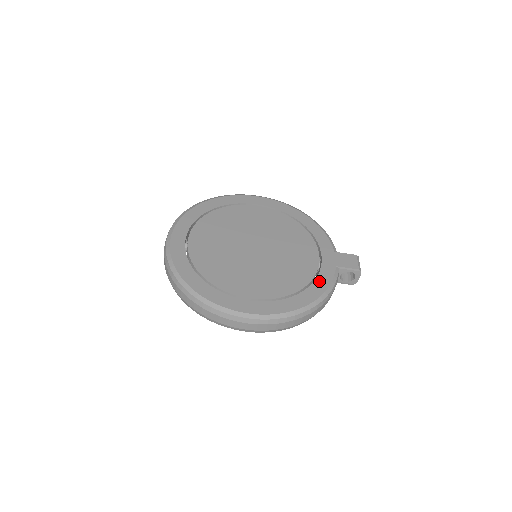
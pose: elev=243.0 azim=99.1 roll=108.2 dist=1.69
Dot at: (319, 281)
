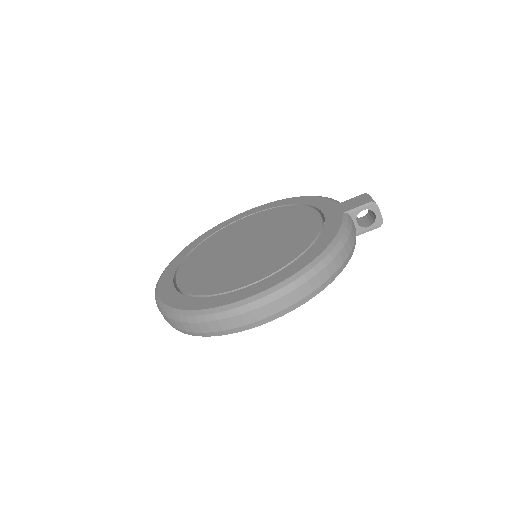
Dot at: (325, 233)
